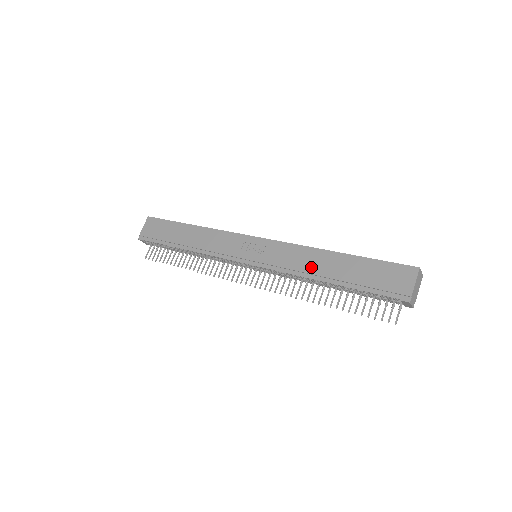
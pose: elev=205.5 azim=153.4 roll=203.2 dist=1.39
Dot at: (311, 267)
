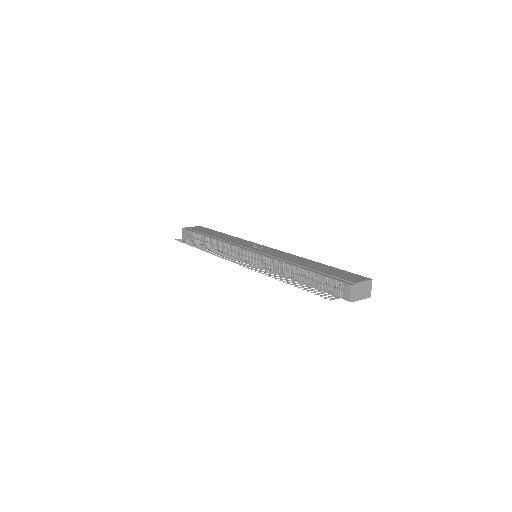
Dot at: (293, 260)
